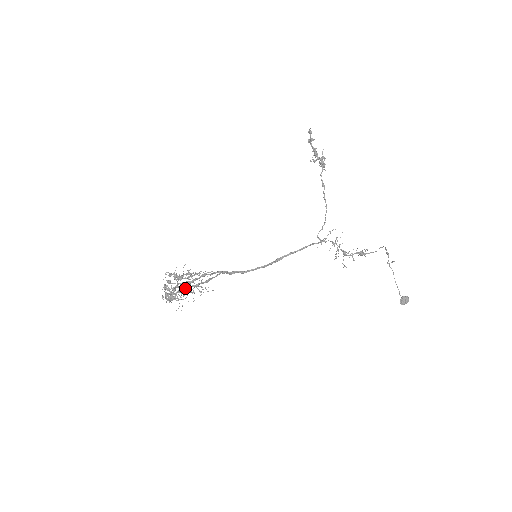
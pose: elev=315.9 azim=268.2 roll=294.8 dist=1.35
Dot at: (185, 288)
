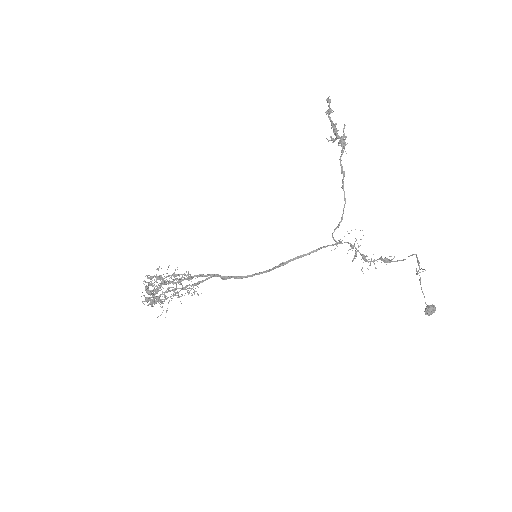
Dot at: (170, 291)
